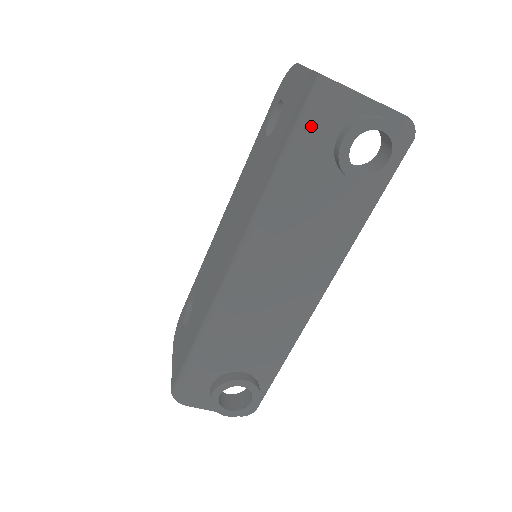
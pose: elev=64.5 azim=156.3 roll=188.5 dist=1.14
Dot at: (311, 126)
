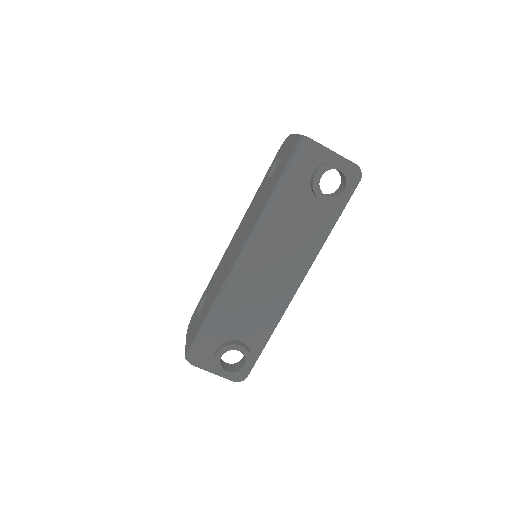
Dot at: (297, 165)
